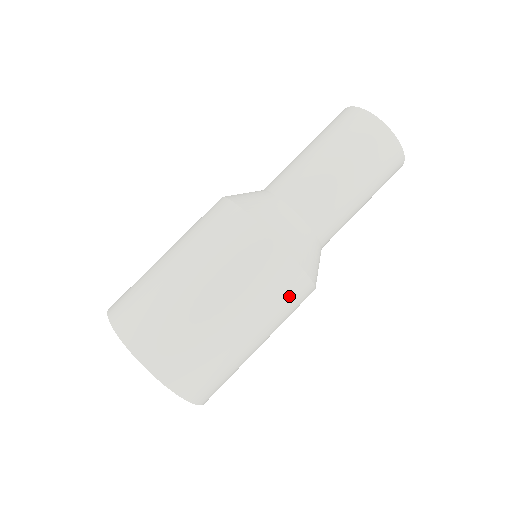
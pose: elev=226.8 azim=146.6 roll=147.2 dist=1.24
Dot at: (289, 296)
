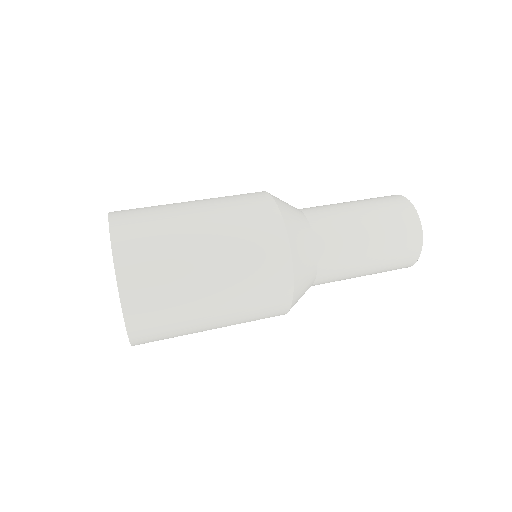
Dot at: occluded
